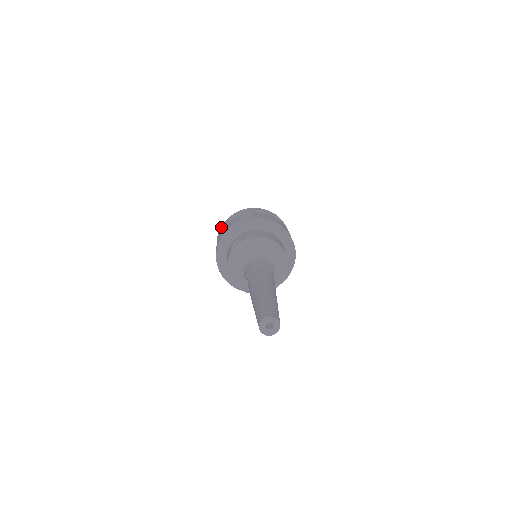
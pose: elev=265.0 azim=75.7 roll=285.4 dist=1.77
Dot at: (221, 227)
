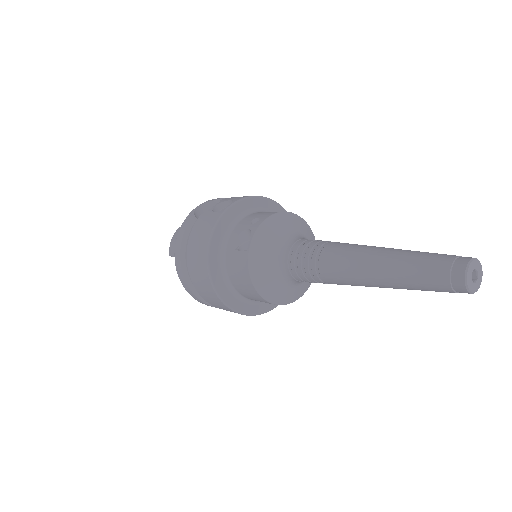
Dot at: (178, 243)
